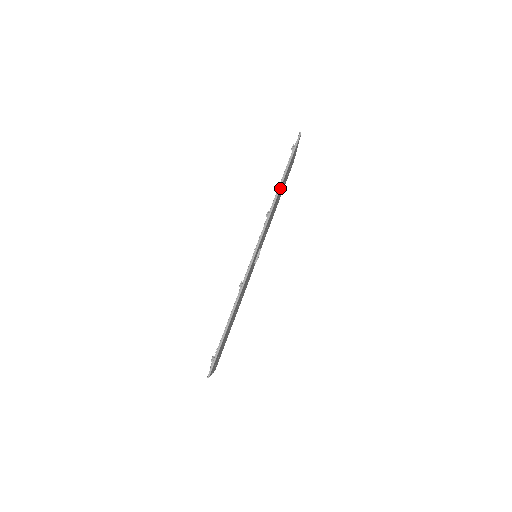
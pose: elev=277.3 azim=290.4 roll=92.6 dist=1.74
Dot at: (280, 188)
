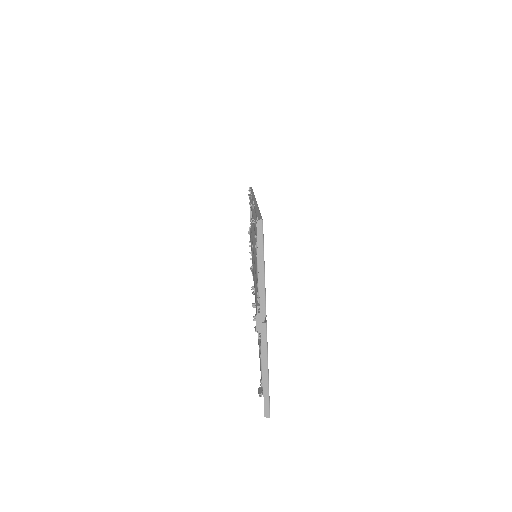
Dot at: occluded
